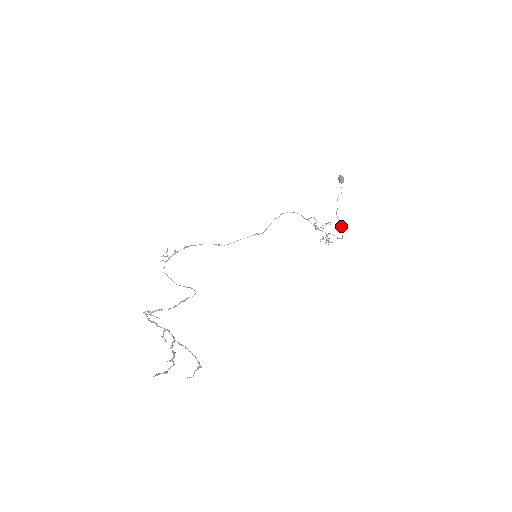
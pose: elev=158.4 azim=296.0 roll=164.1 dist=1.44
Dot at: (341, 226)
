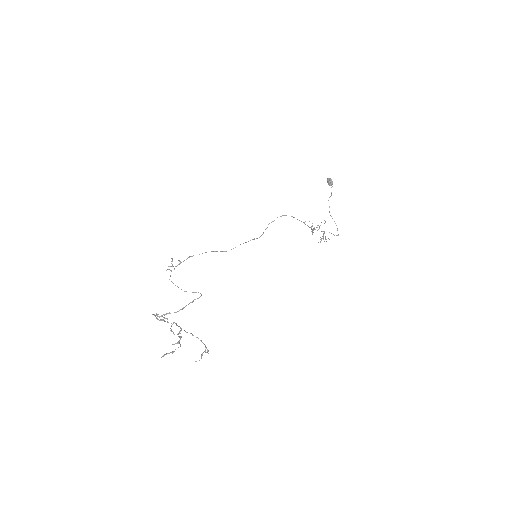
Dot at: (336, 225)
